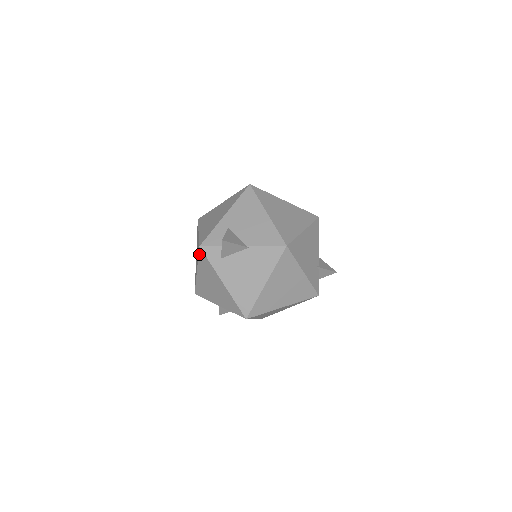
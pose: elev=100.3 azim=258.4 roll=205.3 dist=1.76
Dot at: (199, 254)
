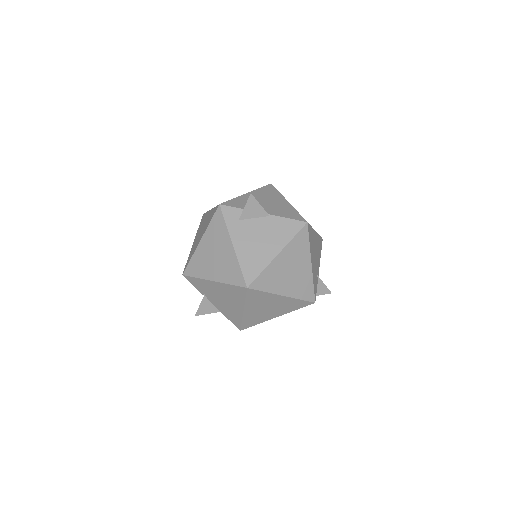
Dot at: (214, 215)
